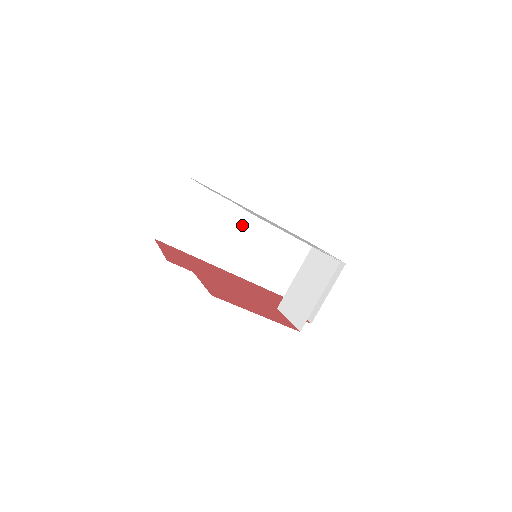
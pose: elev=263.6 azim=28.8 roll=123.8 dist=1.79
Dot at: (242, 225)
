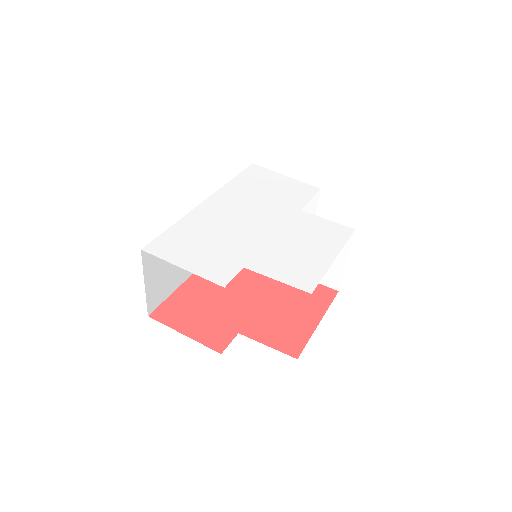
Dot at: occluded
